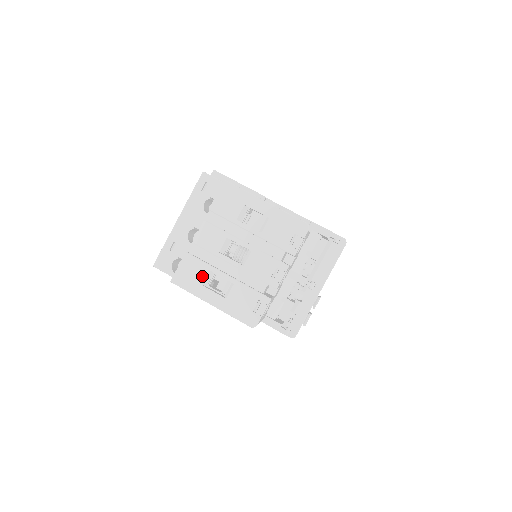
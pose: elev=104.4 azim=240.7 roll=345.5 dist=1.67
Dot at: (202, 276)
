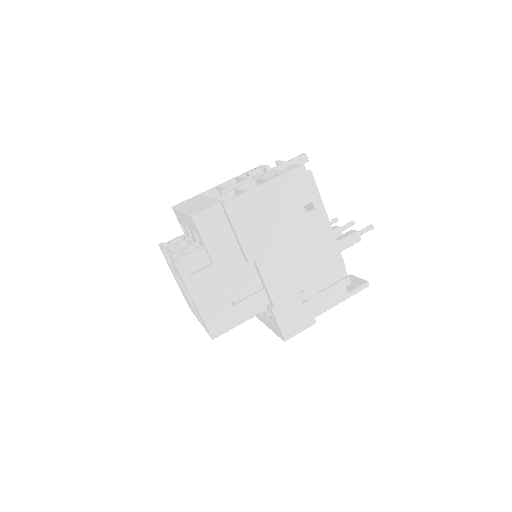
Dot at: occluded
